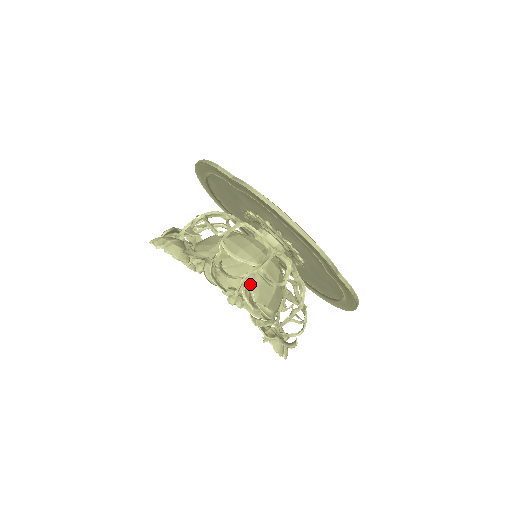
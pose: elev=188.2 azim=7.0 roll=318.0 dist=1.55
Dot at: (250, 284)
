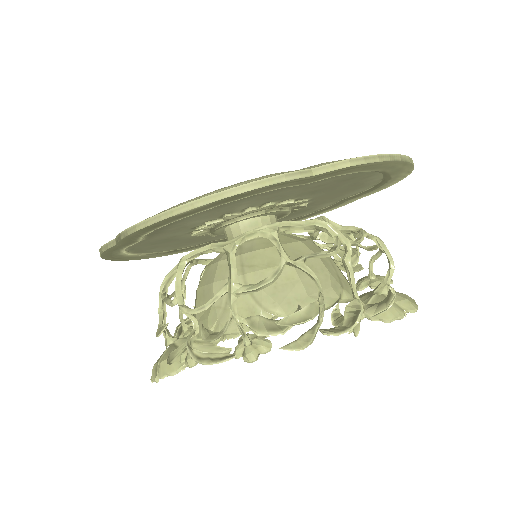
Dot at: (256, 308)
